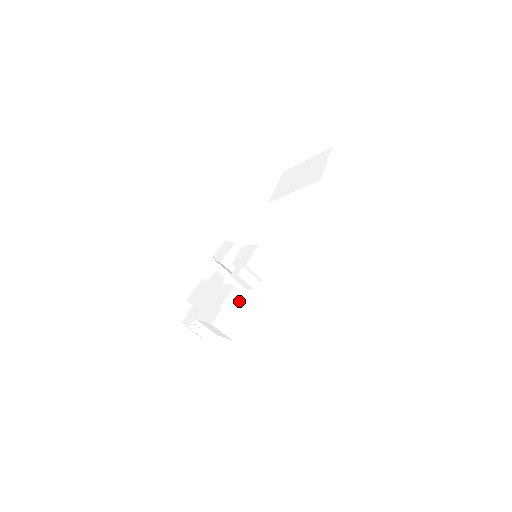
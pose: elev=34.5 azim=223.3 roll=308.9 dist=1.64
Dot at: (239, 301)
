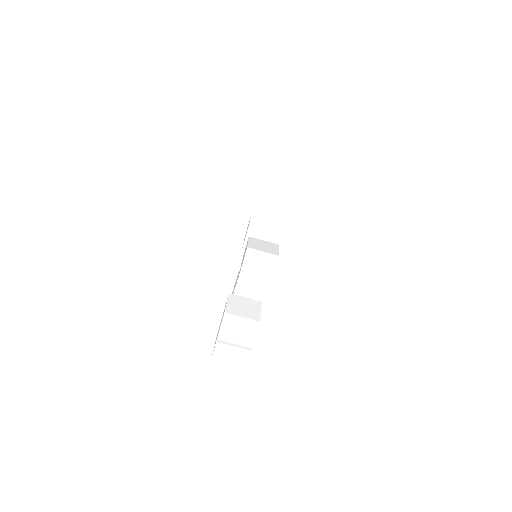
Dot at: (237, 326)
